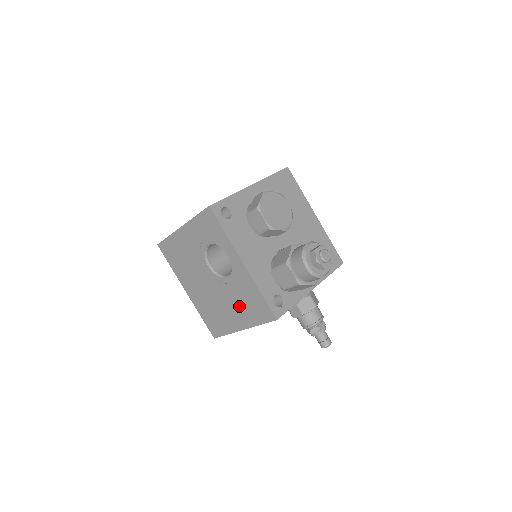
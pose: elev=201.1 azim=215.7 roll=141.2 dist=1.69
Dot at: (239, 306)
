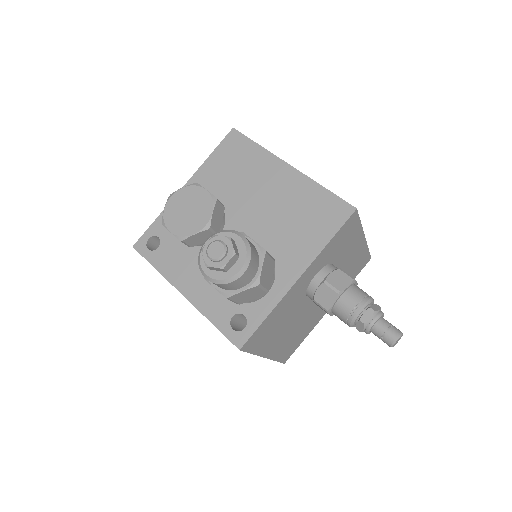
Dot at: occluded
